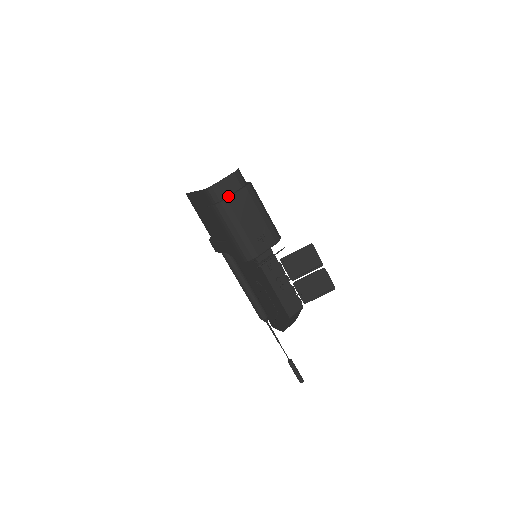
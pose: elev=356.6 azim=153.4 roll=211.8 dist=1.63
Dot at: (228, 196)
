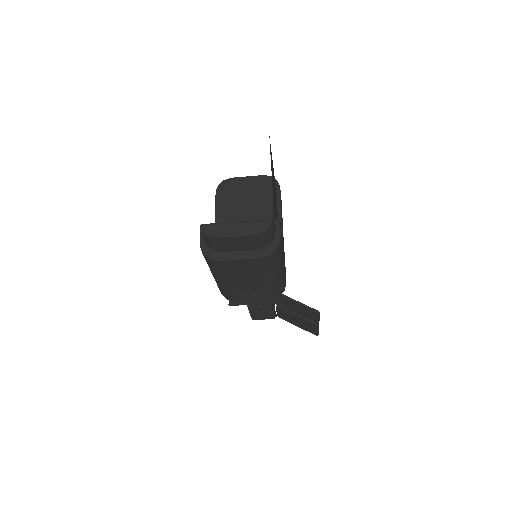
Dot at: (227, 254)
